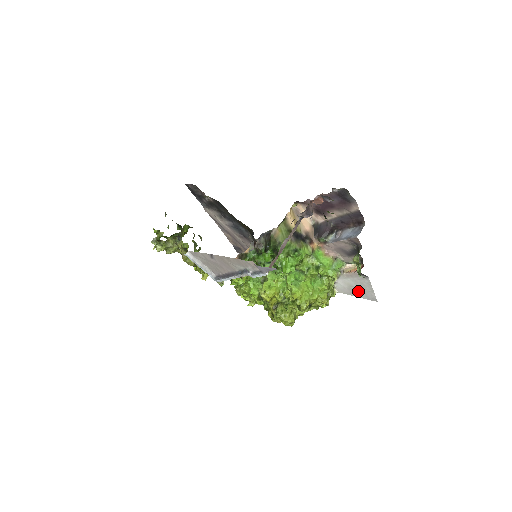
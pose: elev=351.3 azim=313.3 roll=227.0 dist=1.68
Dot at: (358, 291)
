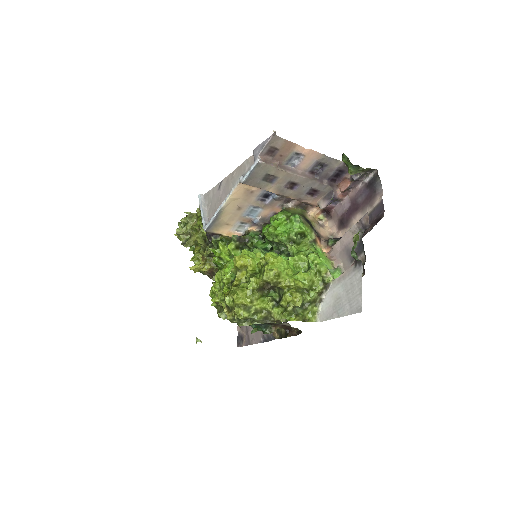
Dot at: (343, 304)
